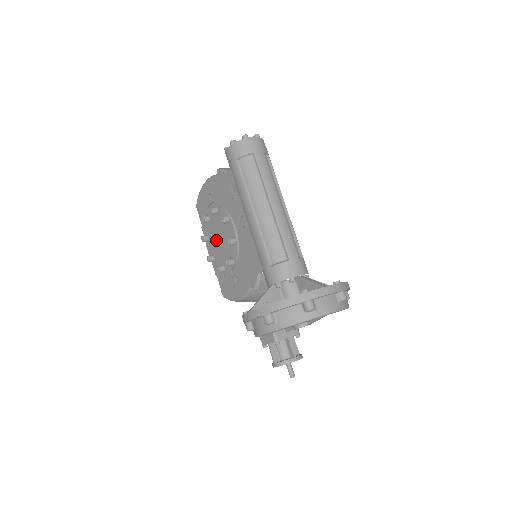
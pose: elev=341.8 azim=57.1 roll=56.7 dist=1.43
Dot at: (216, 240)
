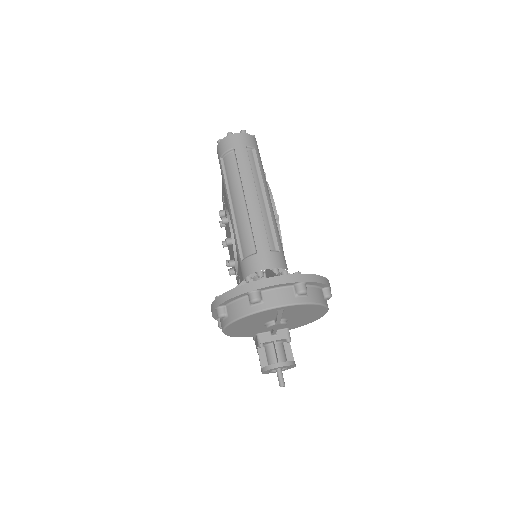
Dot at: occluded
